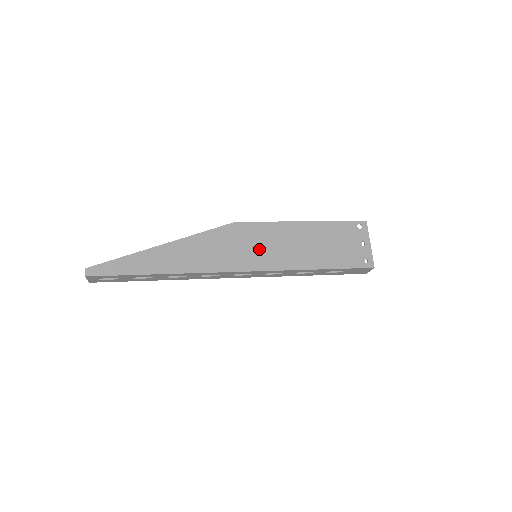
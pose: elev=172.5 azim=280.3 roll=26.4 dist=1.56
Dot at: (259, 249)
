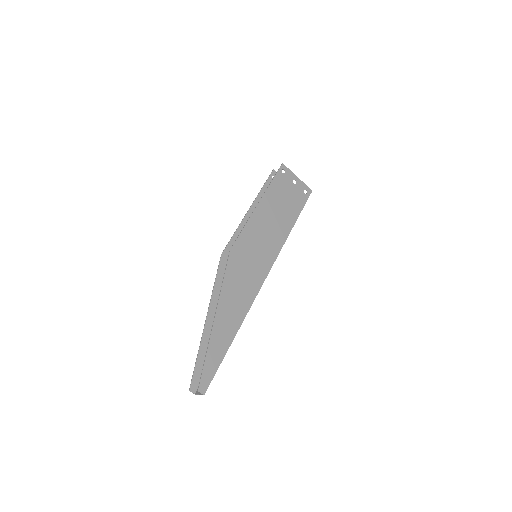
Dot at: (259, 251)
